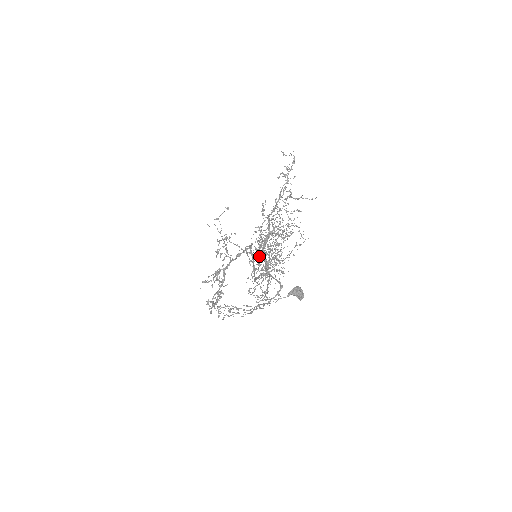
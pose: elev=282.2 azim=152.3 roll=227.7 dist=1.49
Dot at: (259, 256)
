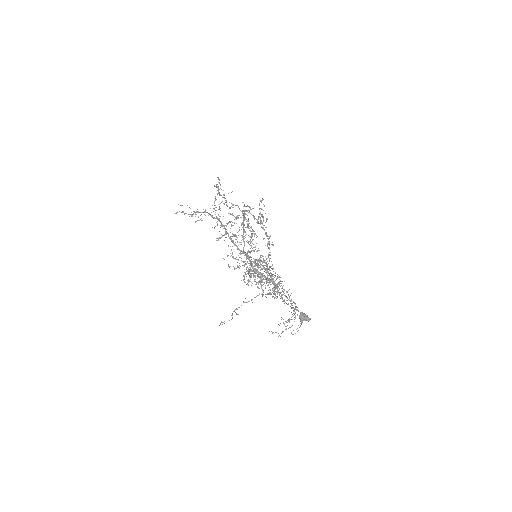
Dot at: occluded
